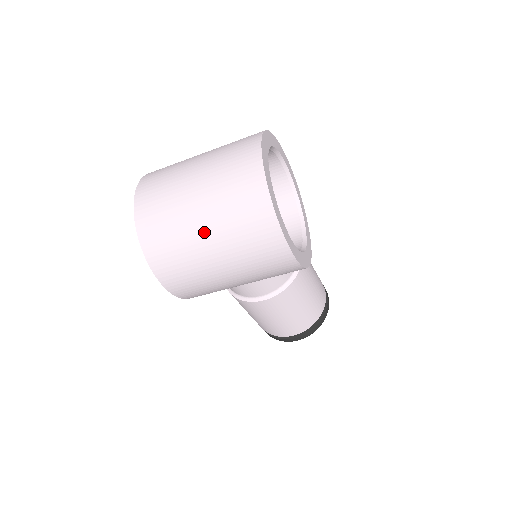
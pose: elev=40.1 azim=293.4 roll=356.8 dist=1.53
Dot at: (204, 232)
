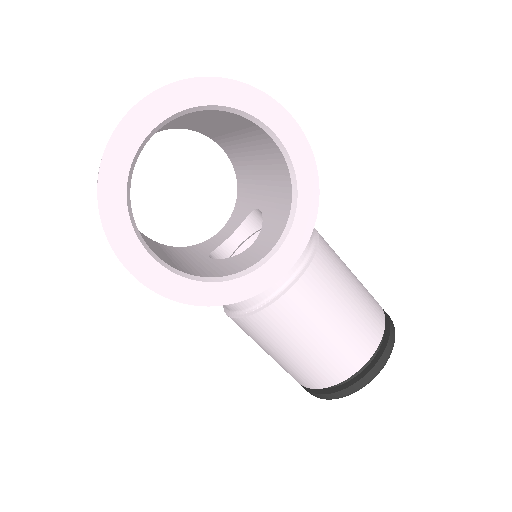
Dot at: occluded
